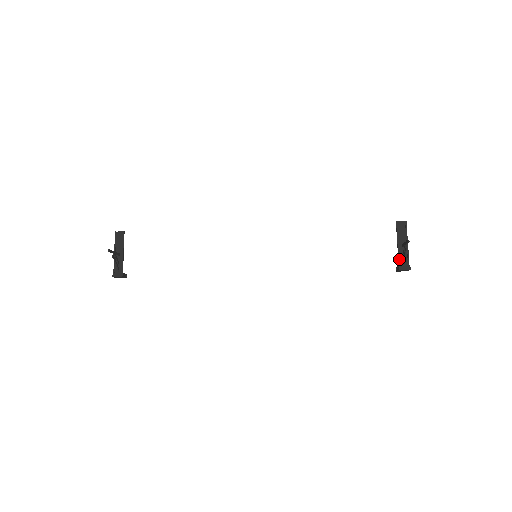
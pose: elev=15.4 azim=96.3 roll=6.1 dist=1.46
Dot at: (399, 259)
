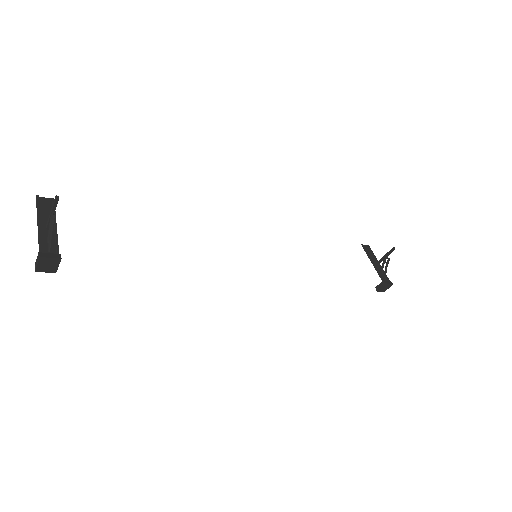
Dot at: (380, 275)
